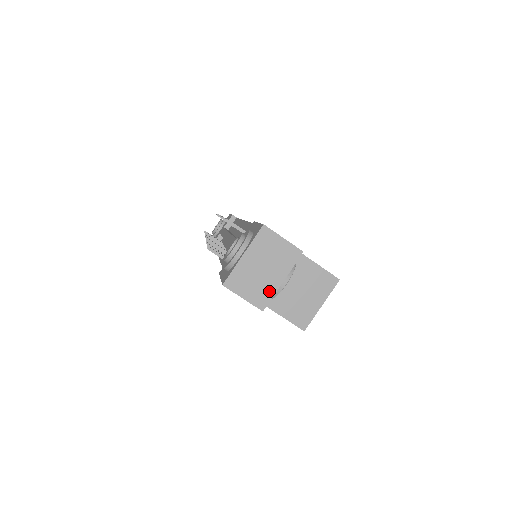
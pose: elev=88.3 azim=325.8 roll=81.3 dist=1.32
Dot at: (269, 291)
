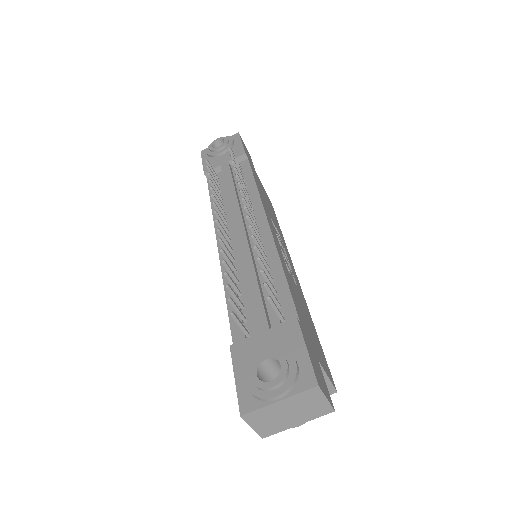
Dot at: (280, 428)
